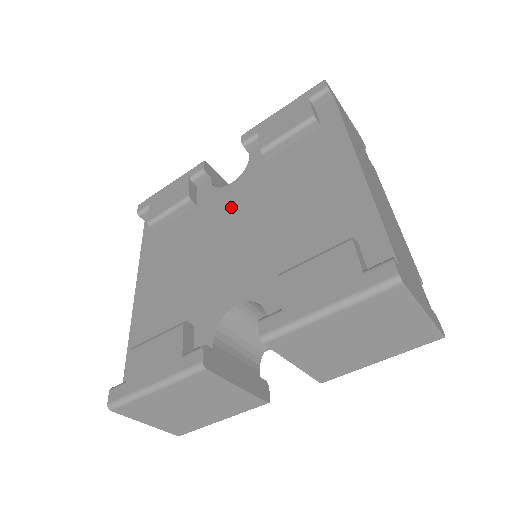
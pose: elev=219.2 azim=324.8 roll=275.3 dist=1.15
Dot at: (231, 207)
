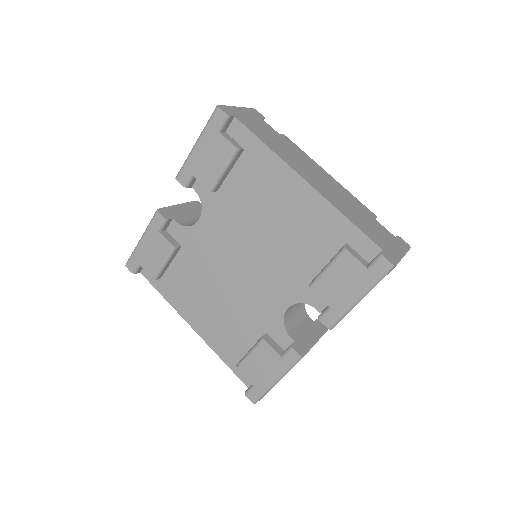
Dot at: (218, 241)
